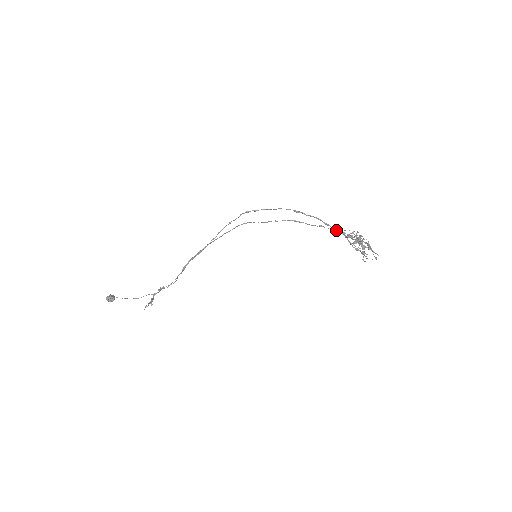
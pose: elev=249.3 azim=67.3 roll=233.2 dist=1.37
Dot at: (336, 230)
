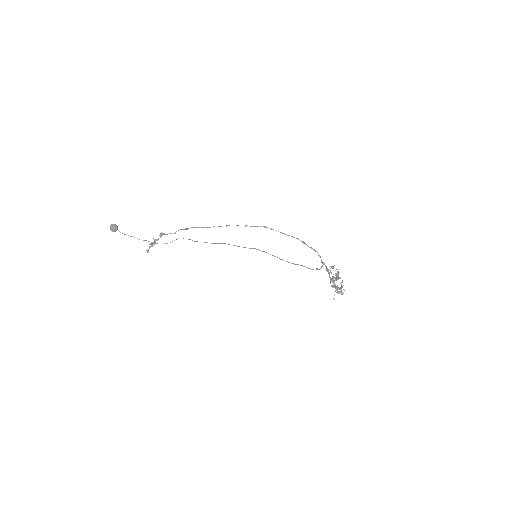
Dot at: (324, 264)
